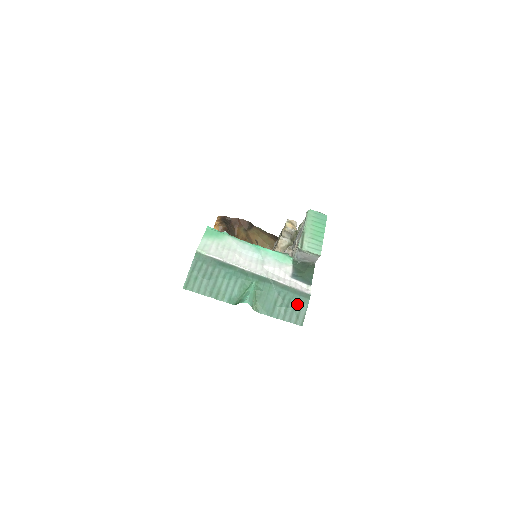
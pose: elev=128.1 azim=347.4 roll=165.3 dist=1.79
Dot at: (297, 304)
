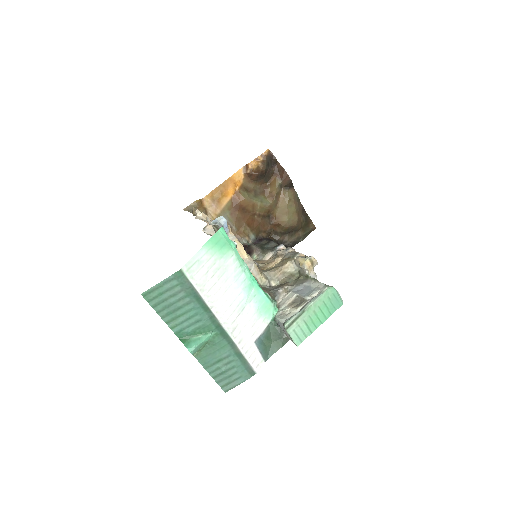
Dot at: (237, 374)
